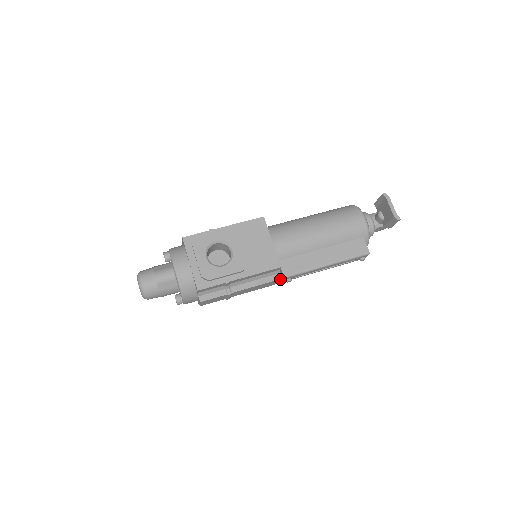
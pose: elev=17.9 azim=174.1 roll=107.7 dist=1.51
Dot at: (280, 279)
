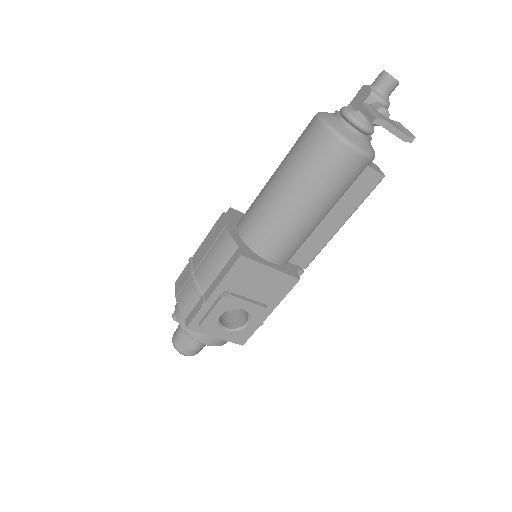
Dot at: (302, 272)
